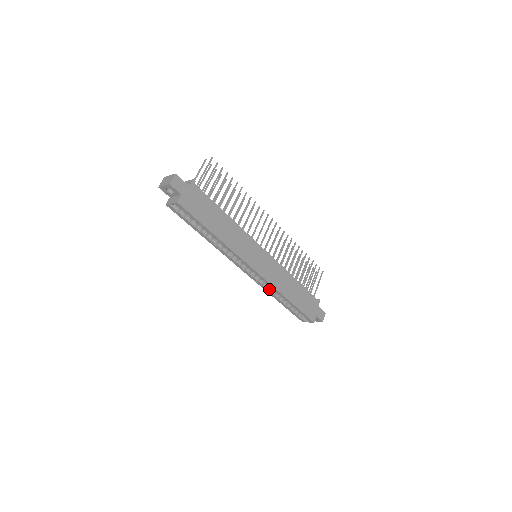
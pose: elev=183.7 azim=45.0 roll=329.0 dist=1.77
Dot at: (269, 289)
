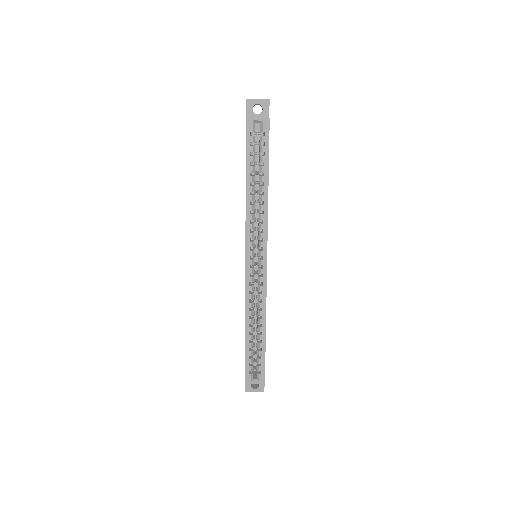
Dot at: (252, 305)
